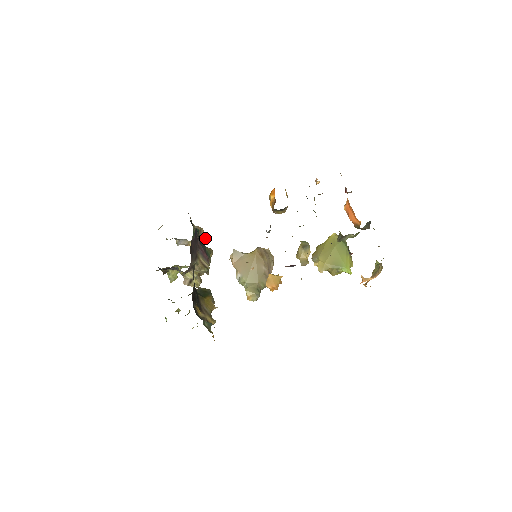
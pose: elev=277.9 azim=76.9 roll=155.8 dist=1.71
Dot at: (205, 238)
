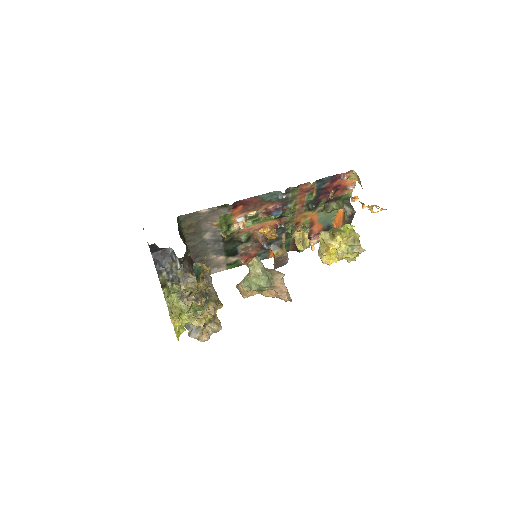
Dot at: (219, 323)
